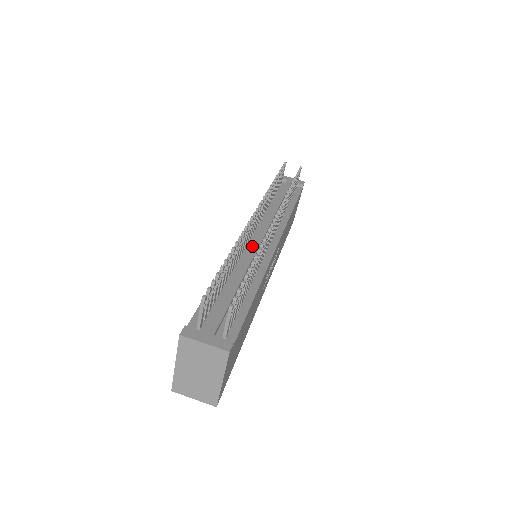
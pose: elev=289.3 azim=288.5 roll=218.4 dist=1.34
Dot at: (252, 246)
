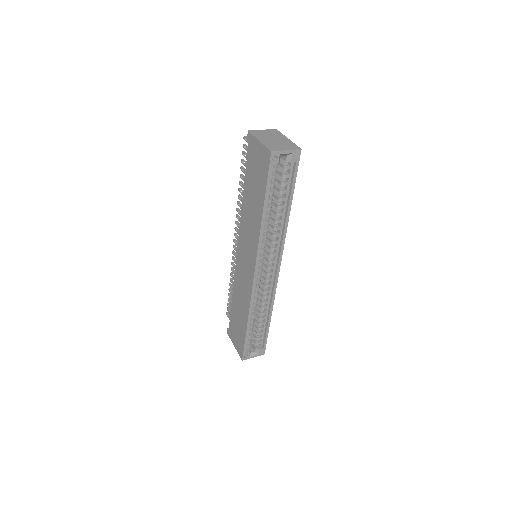
Dot at: occluded
